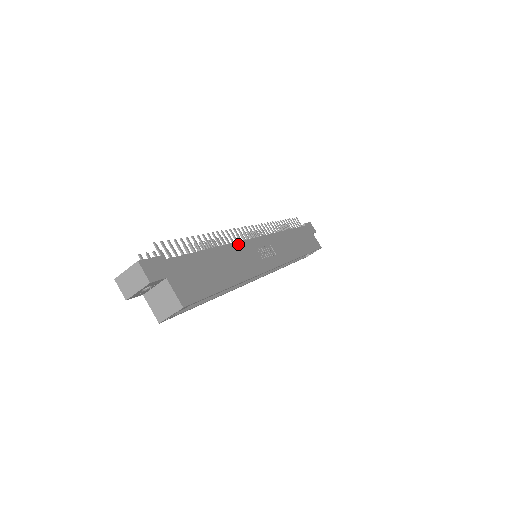
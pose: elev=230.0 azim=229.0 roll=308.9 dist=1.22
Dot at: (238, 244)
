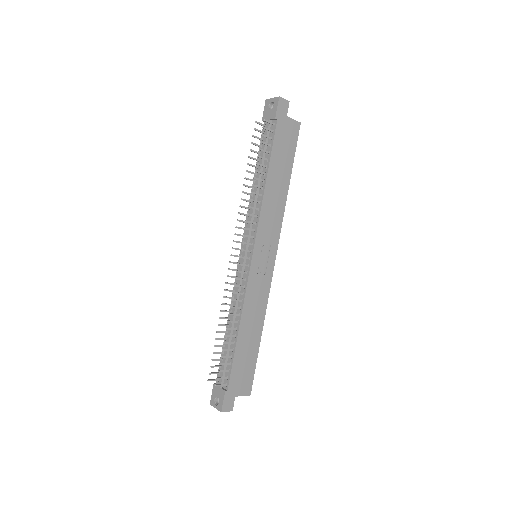
Dot at: (246, 295)
